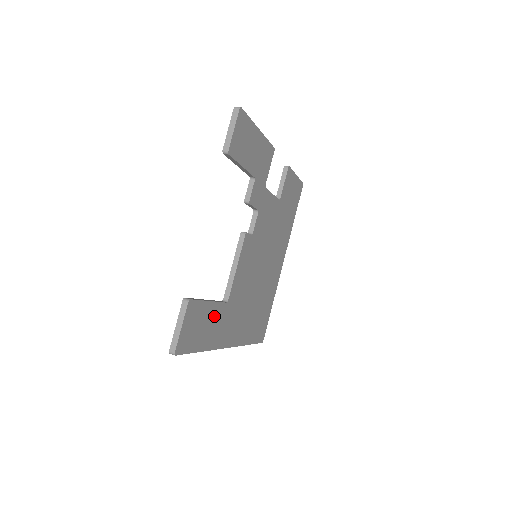
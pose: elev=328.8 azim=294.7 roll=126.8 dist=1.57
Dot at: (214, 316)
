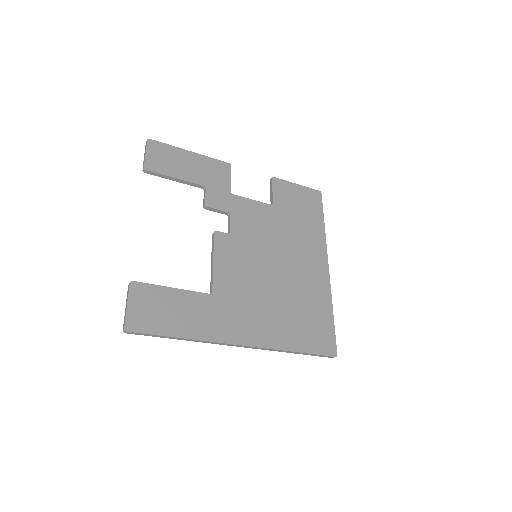
Dot at: (190, 304)
